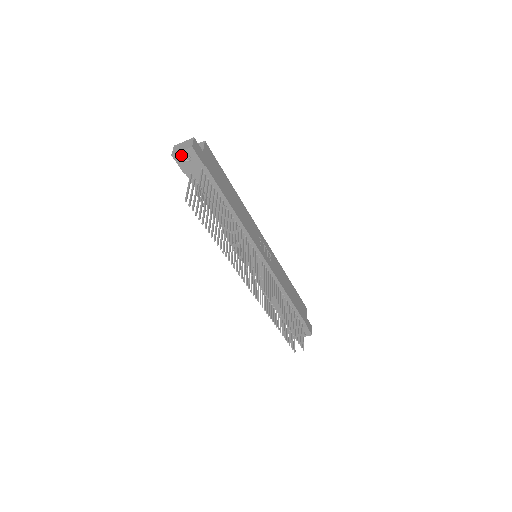
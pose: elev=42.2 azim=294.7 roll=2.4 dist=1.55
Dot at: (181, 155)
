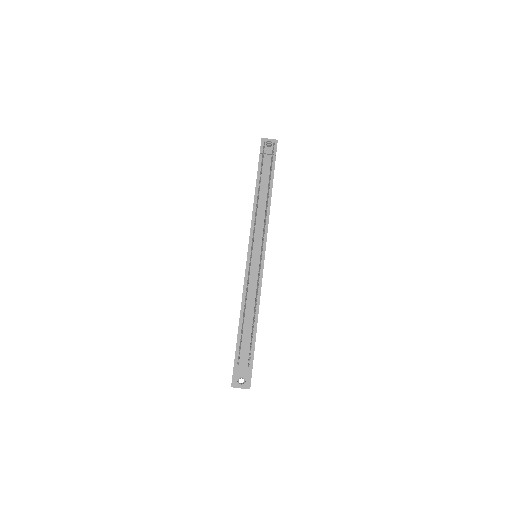
Dot at: (267, 141)
